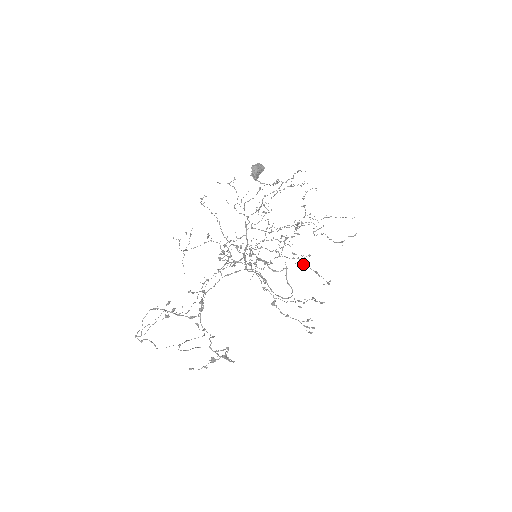
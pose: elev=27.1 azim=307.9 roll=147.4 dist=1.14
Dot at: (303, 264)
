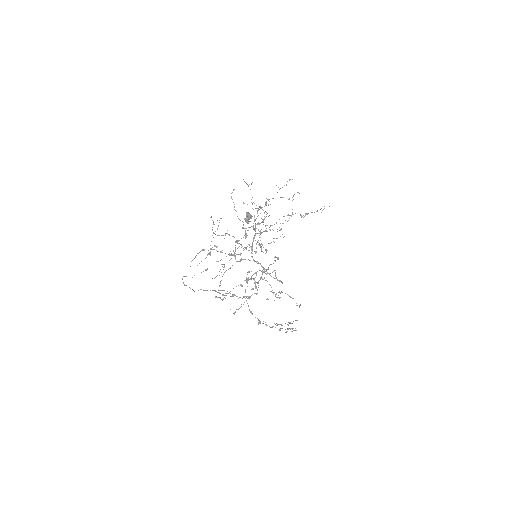
Dot at: (280, 292)
